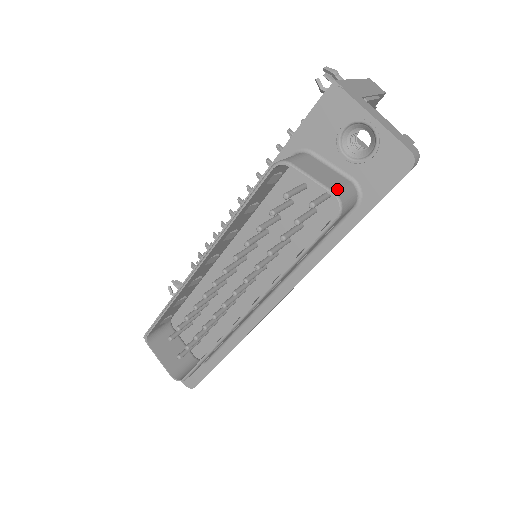
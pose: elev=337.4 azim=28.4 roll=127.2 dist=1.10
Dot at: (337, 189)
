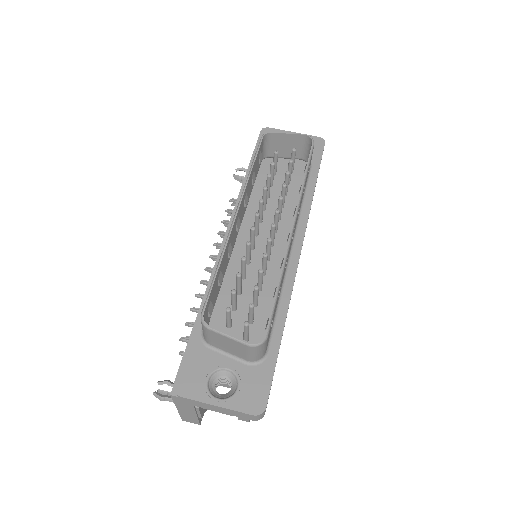
Dot at: (302, 139)
